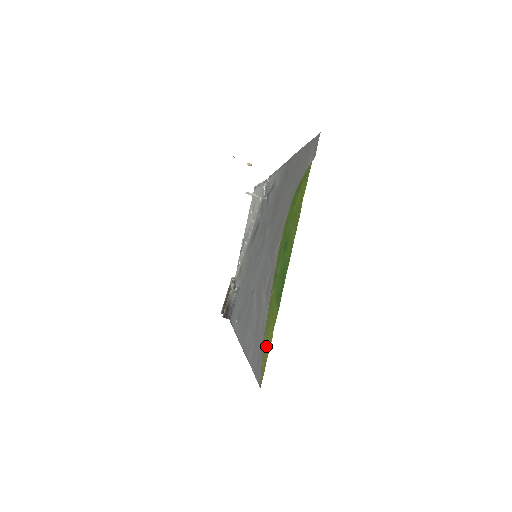
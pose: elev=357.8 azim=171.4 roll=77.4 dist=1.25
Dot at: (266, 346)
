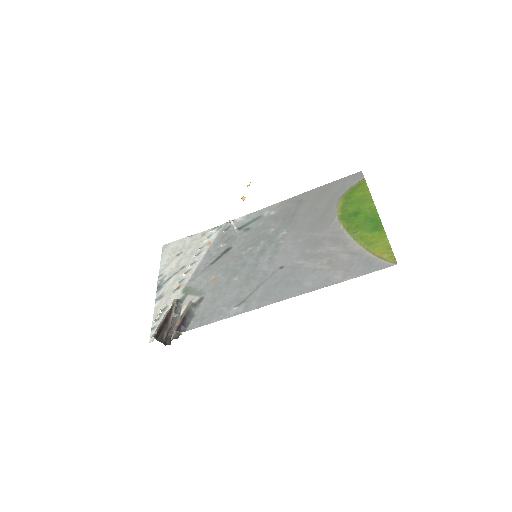
Dot at: (381, 250)
